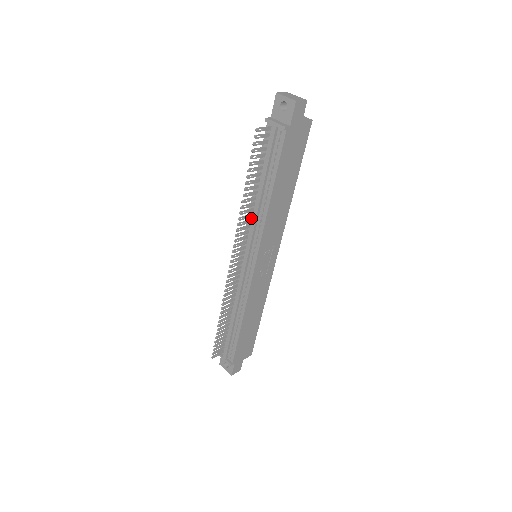
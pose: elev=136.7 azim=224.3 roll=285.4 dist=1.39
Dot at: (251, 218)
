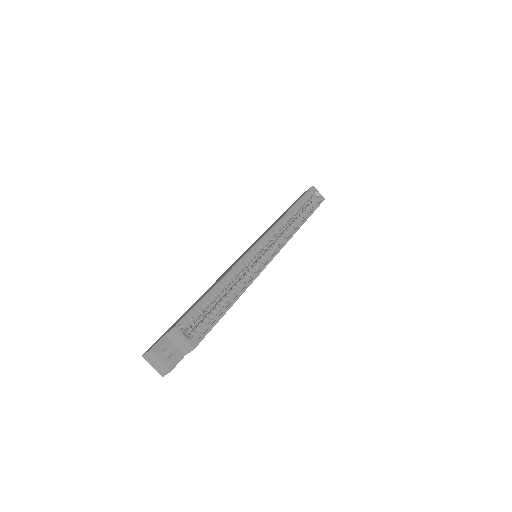
Dot at: occluded
